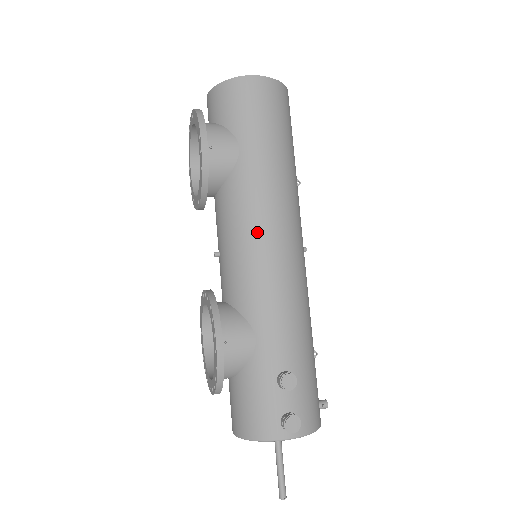
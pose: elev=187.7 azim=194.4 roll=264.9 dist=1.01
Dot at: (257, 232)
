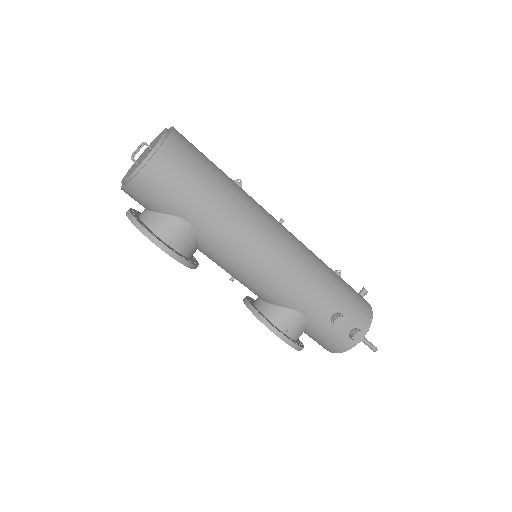
Dot at: (250, 262)
